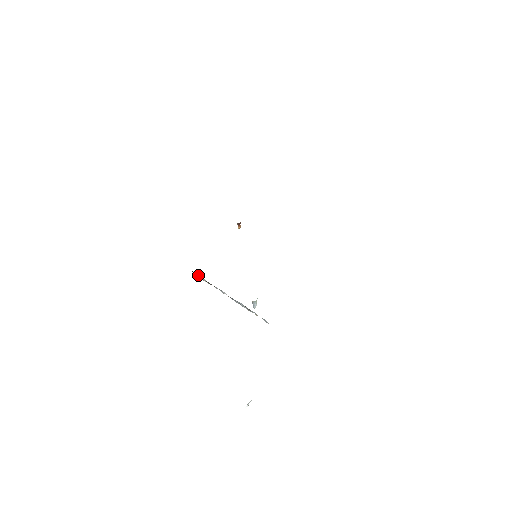
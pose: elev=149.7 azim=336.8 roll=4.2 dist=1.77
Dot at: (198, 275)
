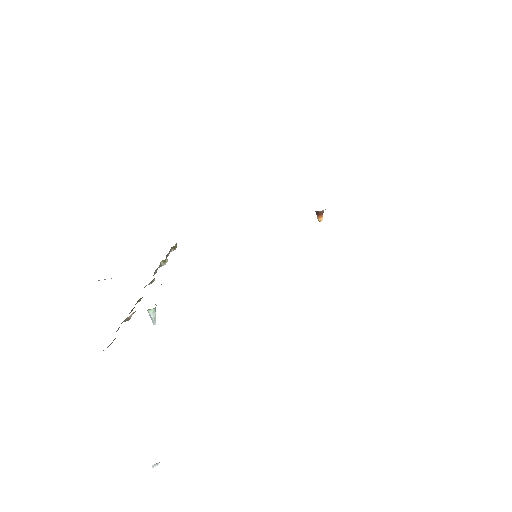
Dot at: occluded
